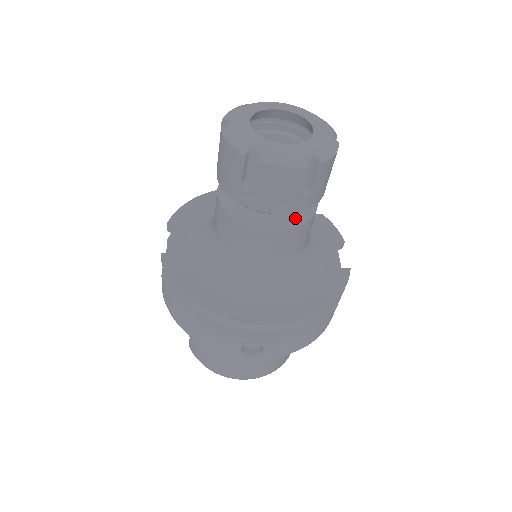
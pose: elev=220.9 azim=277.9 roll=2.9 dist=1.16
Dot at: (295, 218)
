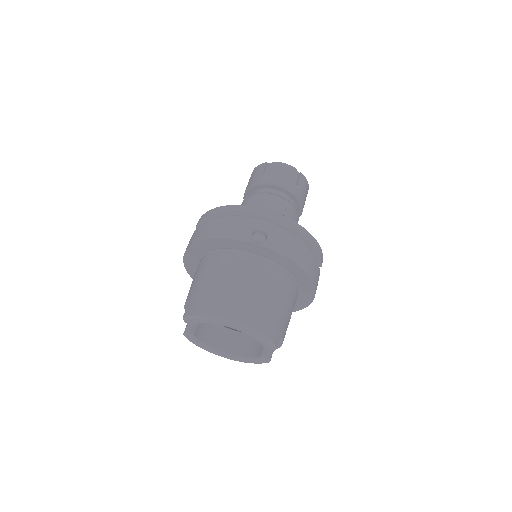
Dot at: (288, 201)
